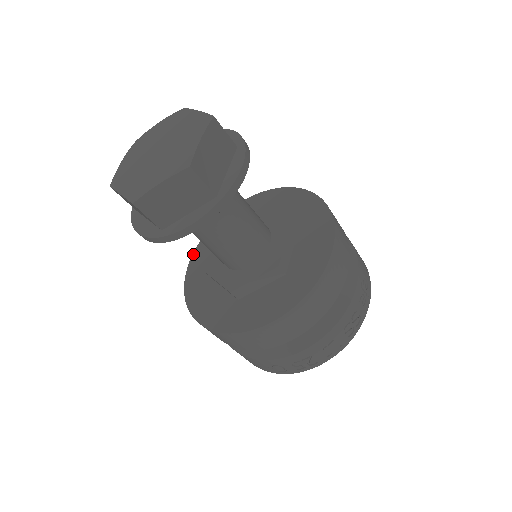
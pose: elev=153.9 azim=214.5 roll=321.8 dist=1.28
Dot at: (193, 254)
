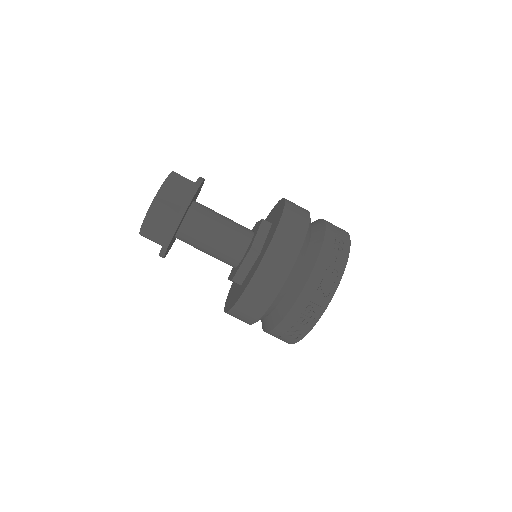
Dot at: occluded
